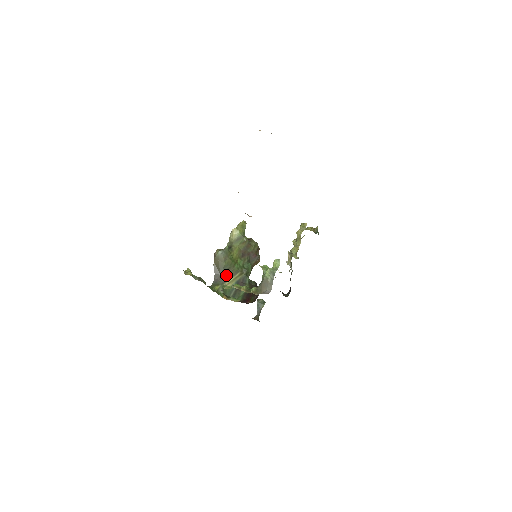
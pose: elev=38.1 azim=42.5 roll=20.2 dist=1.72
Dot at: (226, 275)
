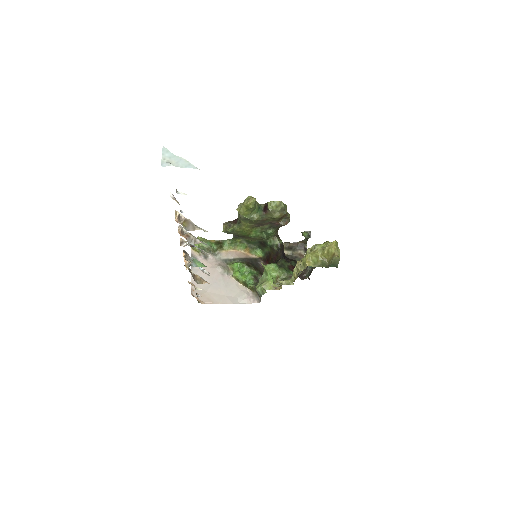
Dot at: (243, 237)
